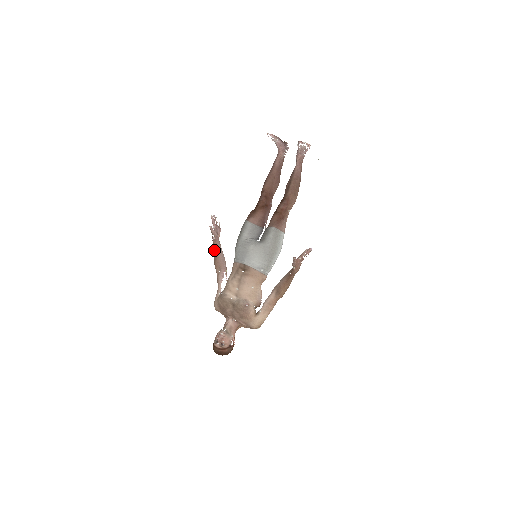
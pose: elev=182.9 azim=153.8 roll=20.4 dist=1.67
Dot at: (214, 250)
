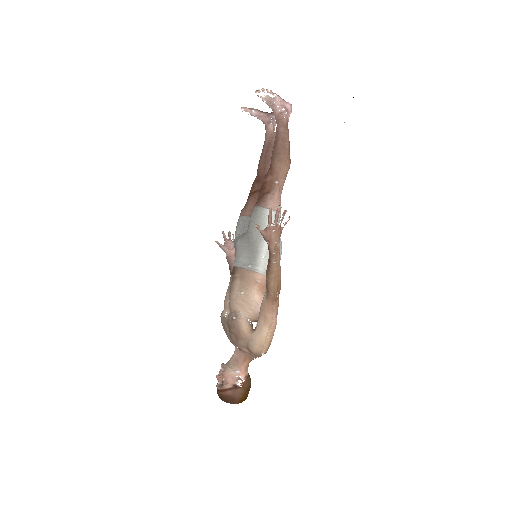
Dot at: occluded
